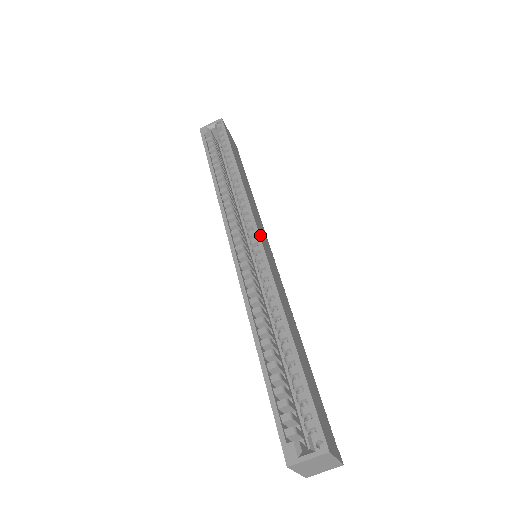
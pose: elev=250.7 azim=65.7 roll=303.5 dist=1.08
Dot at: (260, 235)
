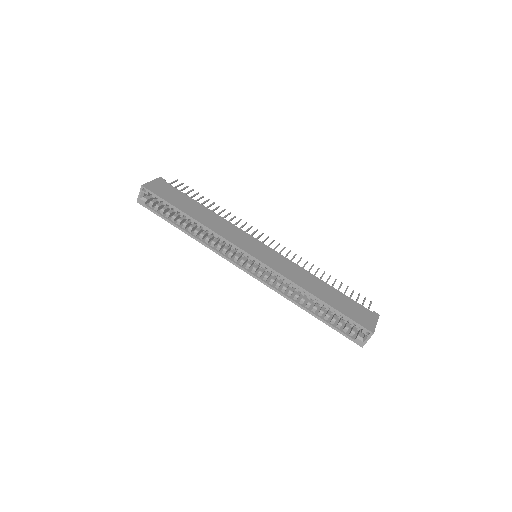
Dot at: (251, 254)
